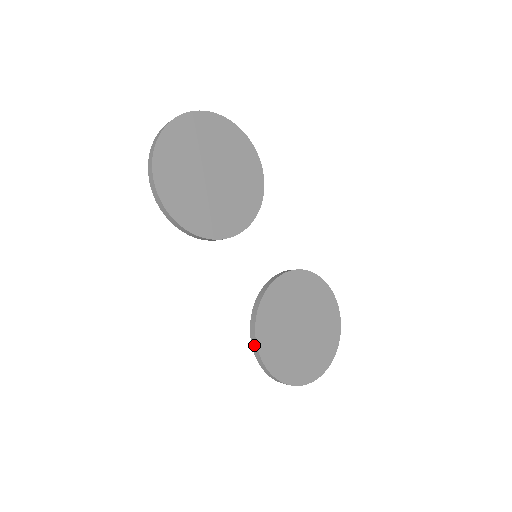
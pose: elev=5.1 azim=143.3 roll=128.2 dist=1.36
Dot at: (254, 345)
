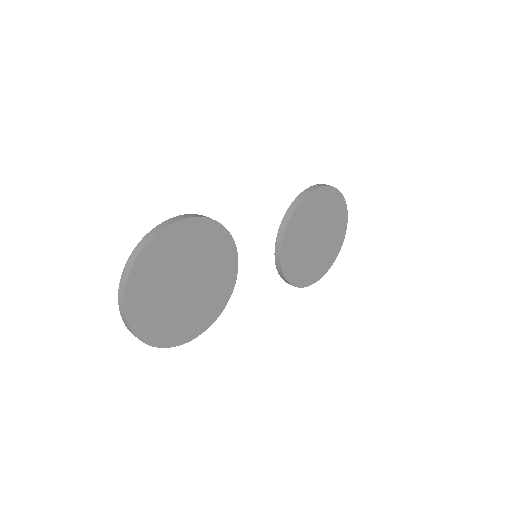
Dot at: occluded
